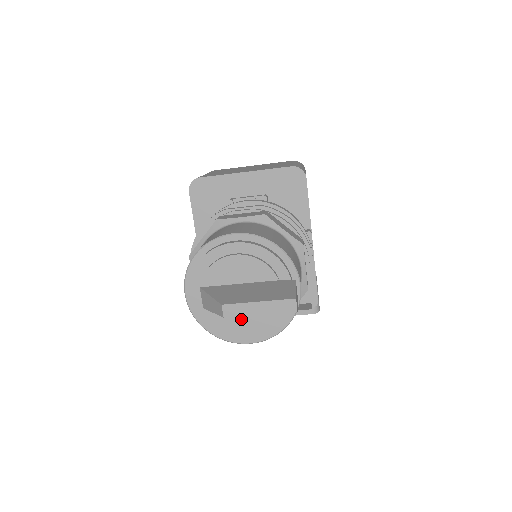
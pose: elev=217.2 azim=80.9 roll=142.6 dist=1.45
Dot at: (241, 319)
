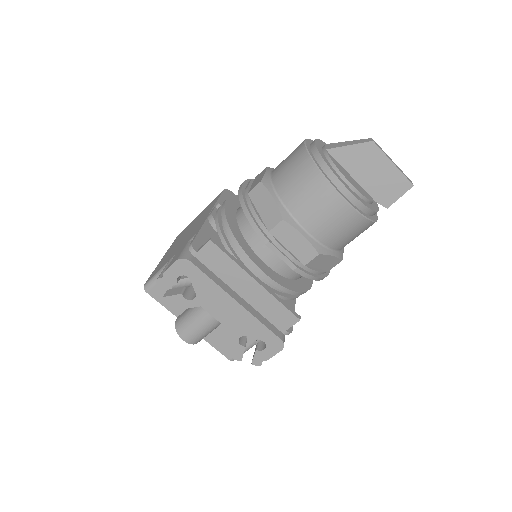
Dot at: (349, 178)
